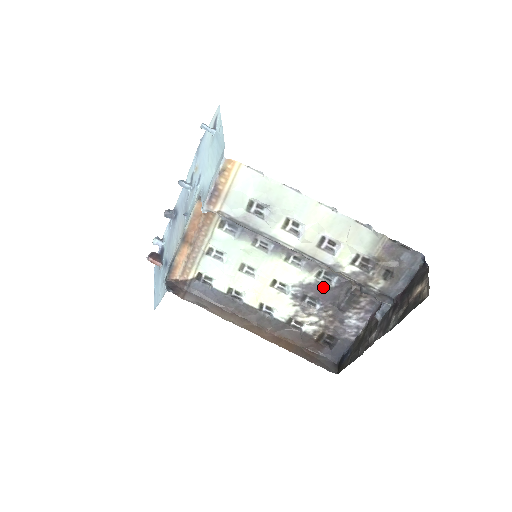
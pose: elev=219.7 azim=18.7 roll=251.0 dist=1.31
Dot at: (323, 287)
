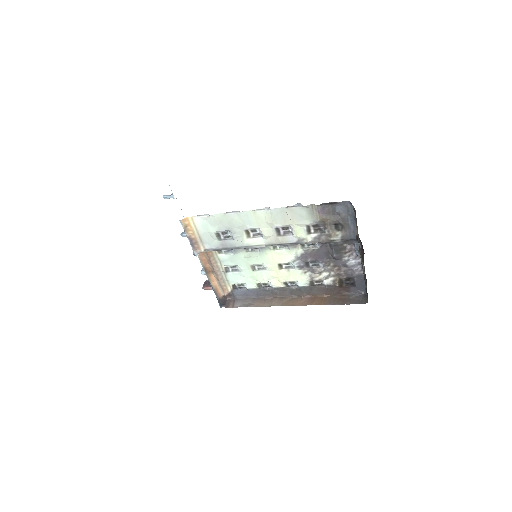
Dot at: (313, 252)
